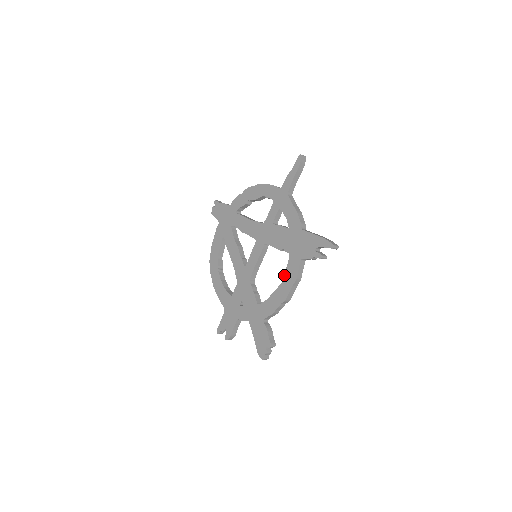
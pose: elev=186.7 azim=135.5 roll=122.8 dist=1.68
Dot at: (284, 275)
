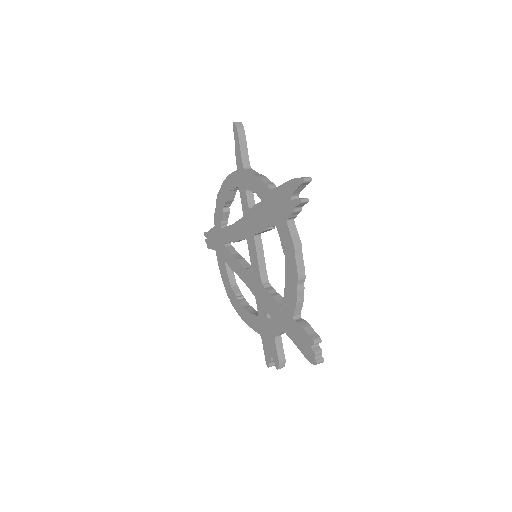
Dot at: (283, 252)
